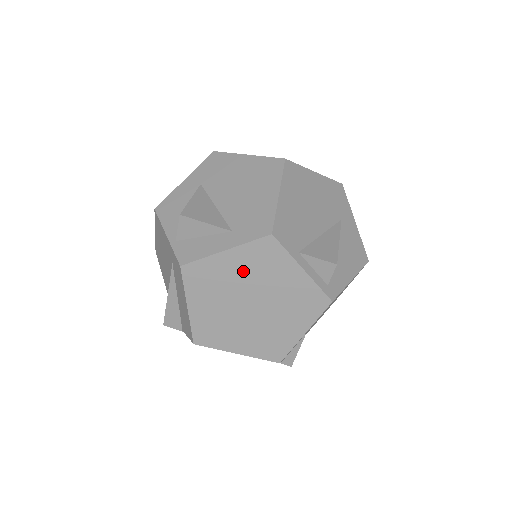
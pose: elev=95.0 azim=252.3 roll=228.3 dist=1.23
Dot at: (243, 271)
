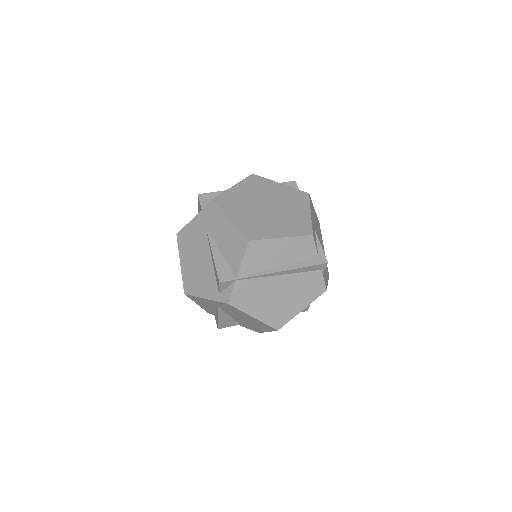
Dot at: (250, 192)
